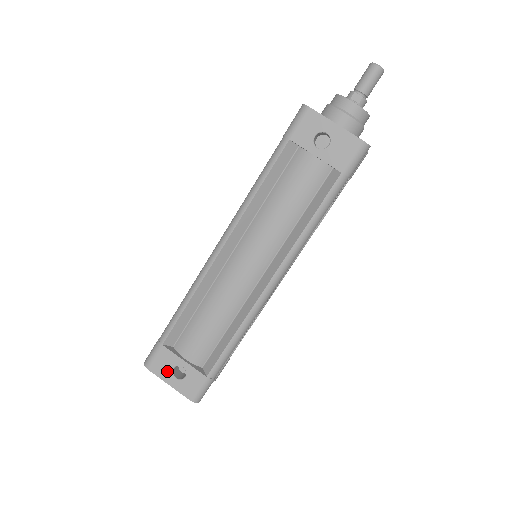
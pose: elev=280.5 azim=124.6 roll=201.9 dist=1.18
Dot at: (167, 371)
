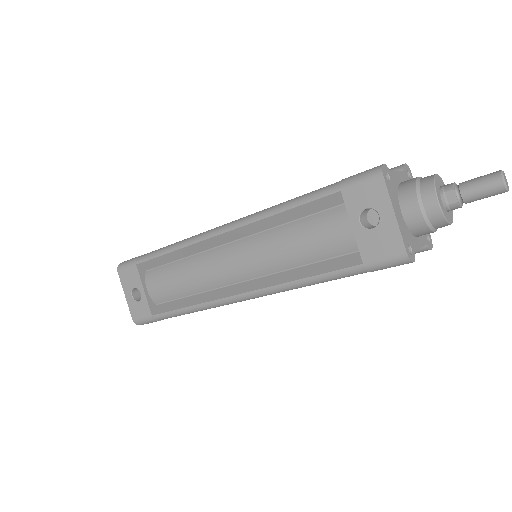
Dot at: (129, 286)
